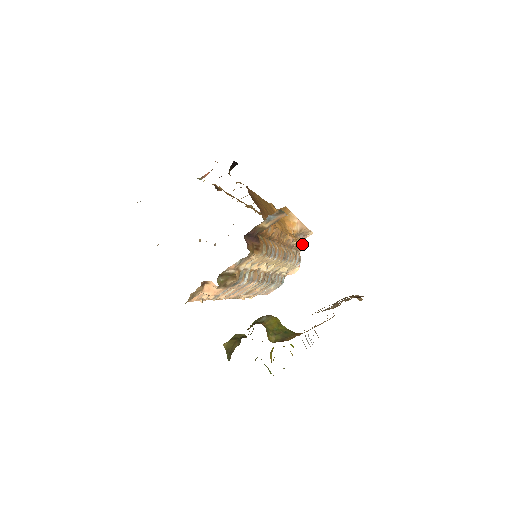
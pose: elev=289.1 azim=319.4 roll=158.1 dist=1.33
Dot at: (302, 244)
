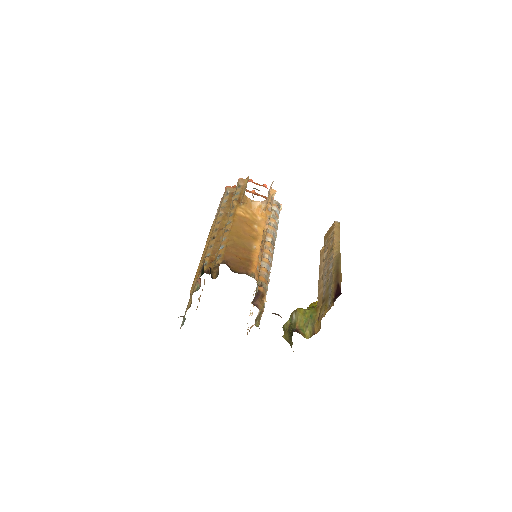
Dot at: (272, 194)
